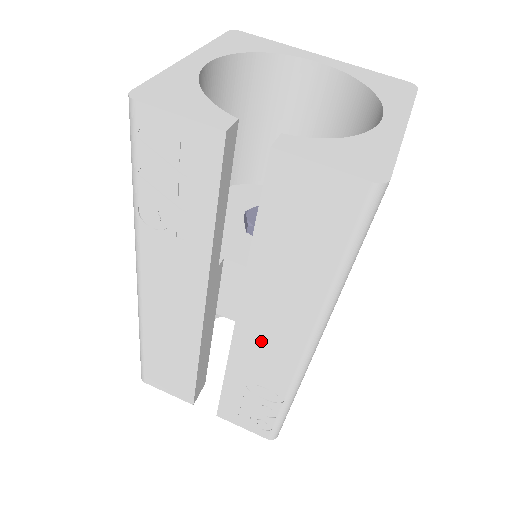
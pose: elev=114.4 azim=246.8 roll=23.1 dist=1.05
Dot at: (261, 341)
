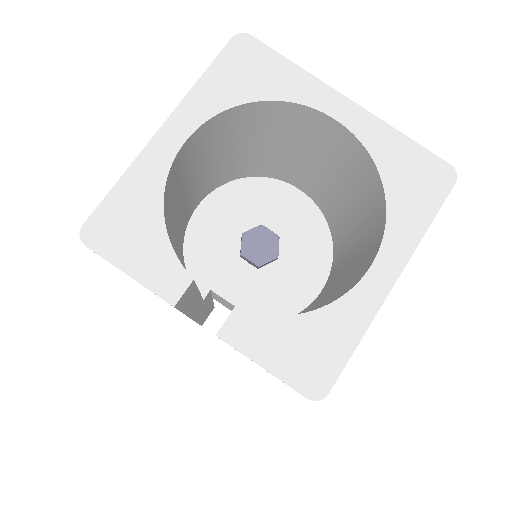
Dot at: occluded
